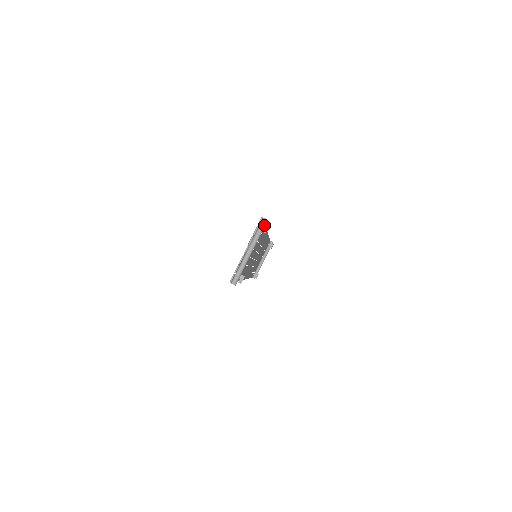
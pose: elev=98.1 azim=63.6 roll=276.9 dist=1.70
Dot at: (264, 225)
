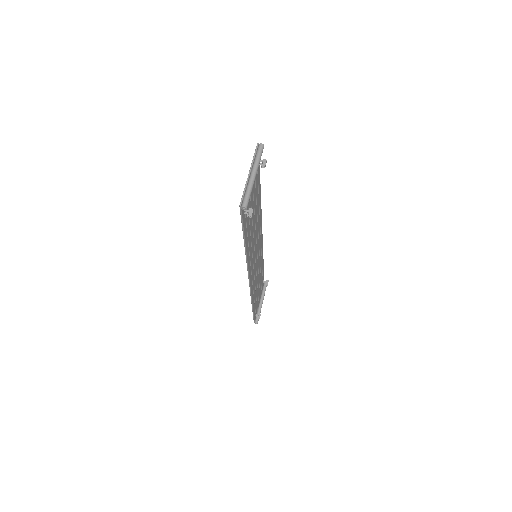
Dot at: (262, 150)
